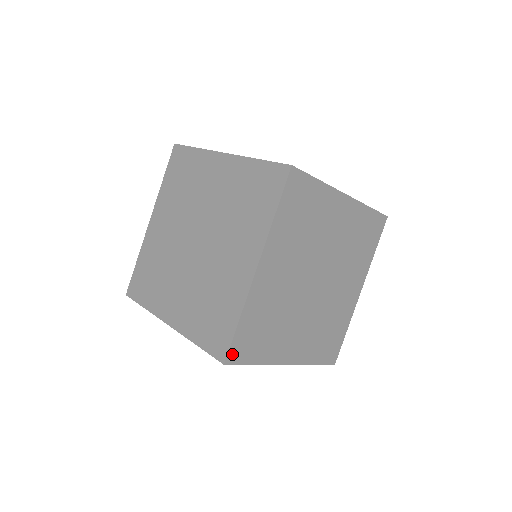
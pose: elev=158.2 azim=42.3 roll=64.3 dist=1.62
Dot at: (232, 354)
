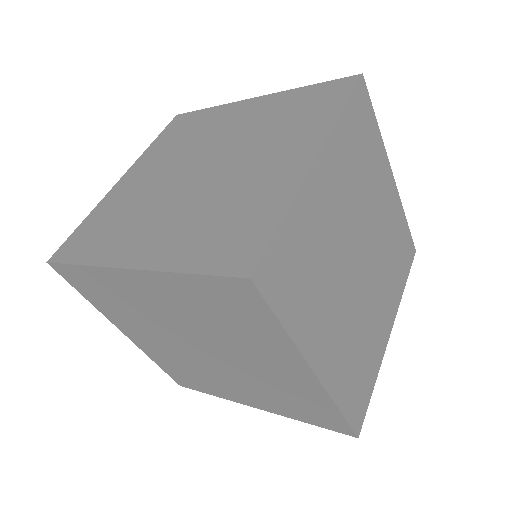
Dot at: (263, 270)
